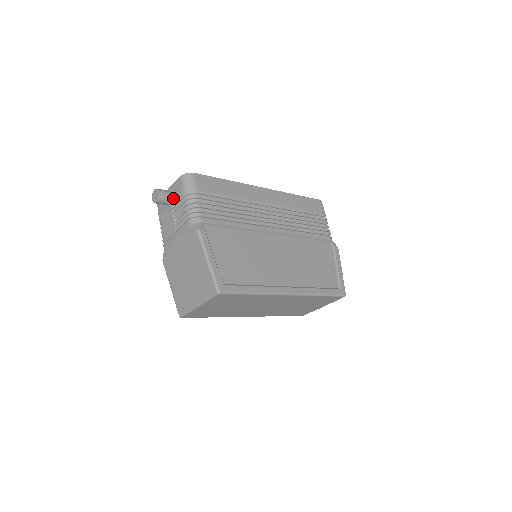
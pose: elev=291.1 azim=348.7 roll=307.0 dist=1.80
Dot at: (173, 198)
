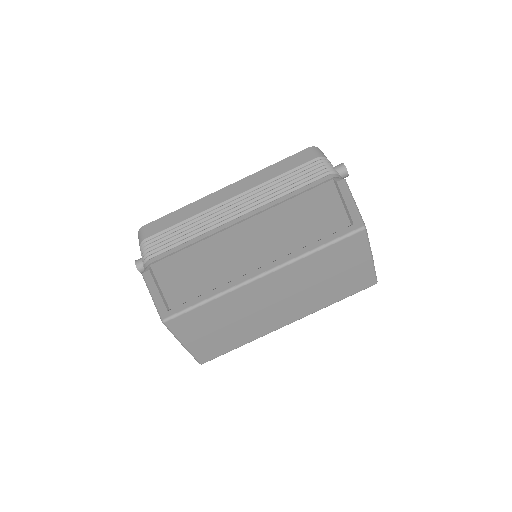
Dot at: occluded
